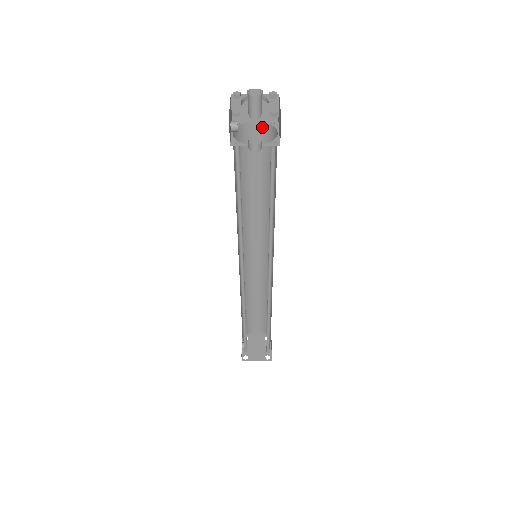
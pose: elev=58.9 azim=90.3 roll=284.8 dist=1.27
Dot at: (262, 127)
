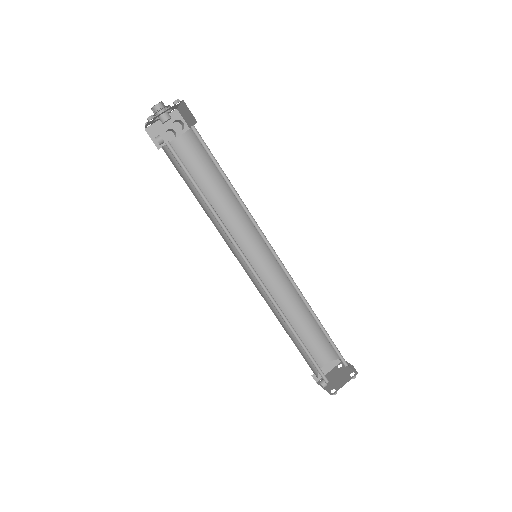
Dot at: (182, 140)
